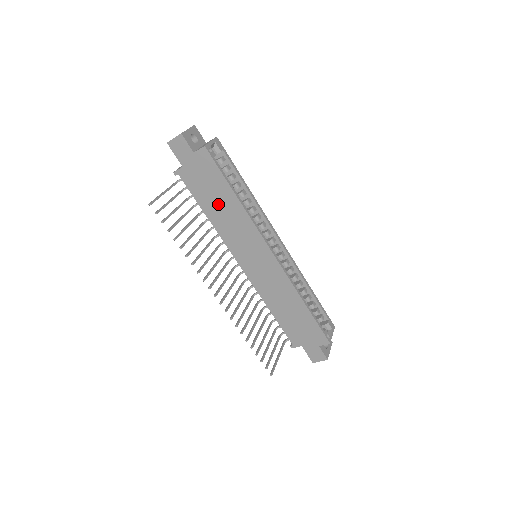
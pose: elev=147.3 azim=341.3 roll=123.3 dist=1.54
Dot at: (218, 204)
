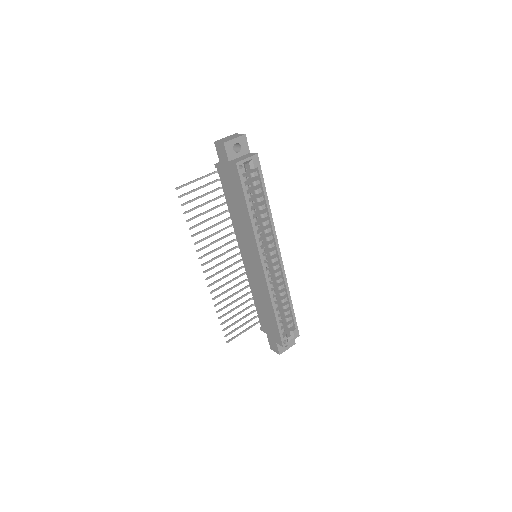
Dot at: (237, 207)
